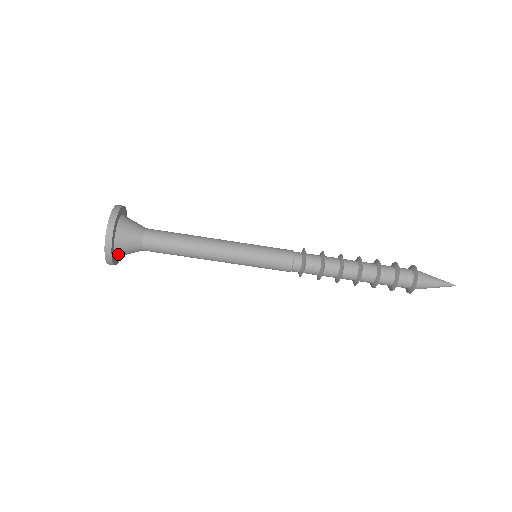
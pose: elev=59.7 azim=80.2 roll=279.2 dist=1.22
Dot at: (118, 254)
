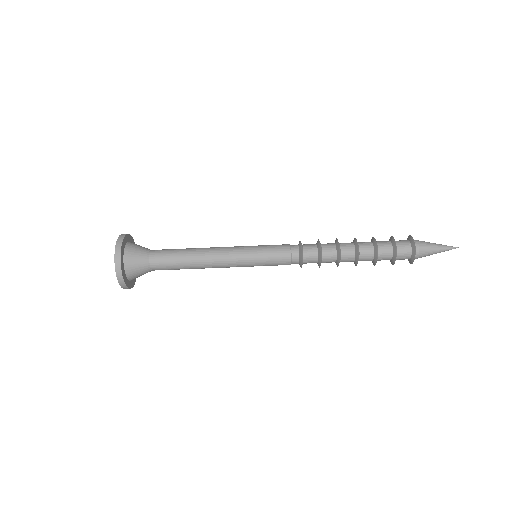
Dot at: (127, 266)
